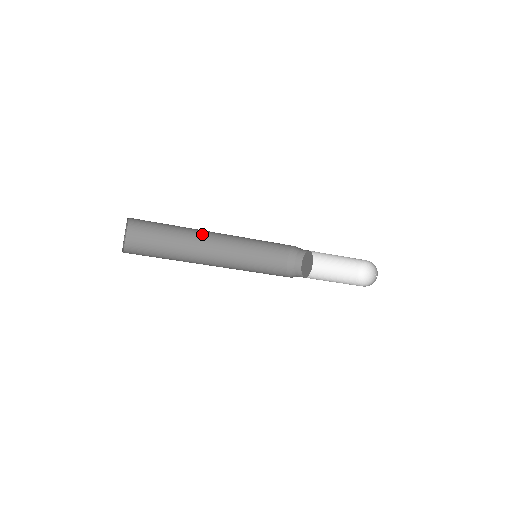
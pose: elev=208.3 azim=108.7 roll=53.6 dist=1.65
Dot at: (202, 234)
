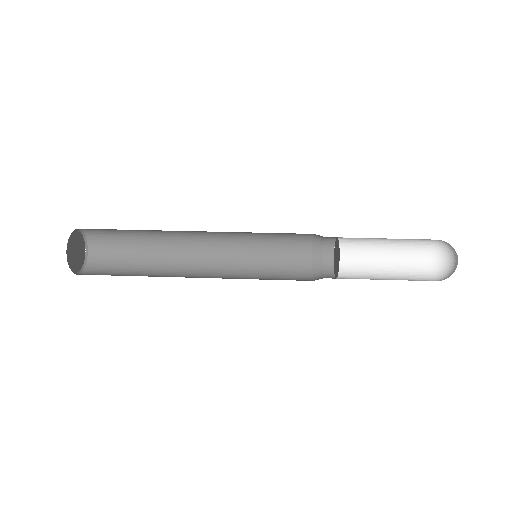
Dot at: (179, 231)
